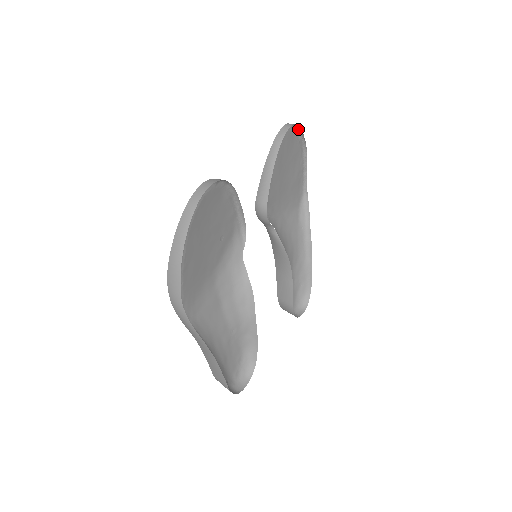
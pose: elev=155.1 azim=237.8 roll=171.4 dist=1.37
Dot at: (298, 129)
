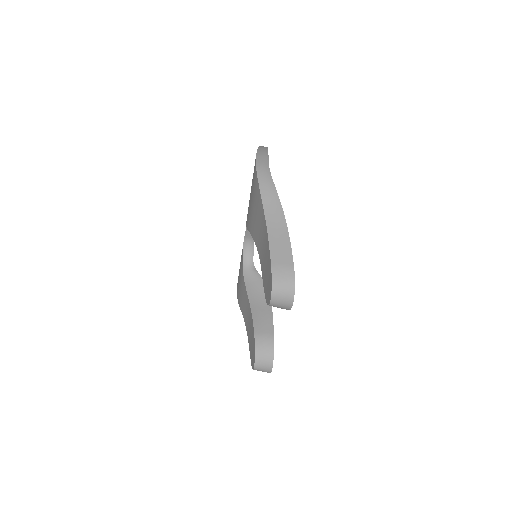
Dot at: occluded
